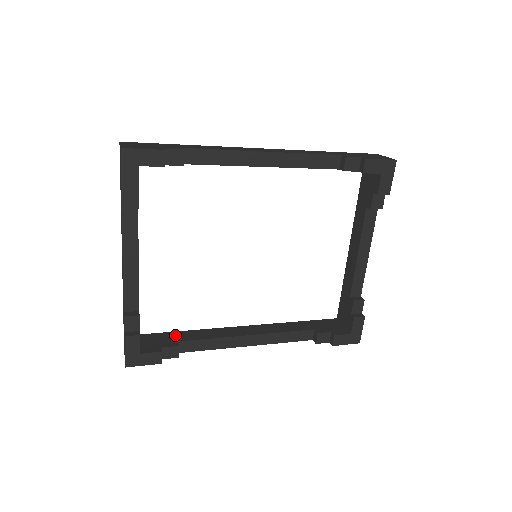
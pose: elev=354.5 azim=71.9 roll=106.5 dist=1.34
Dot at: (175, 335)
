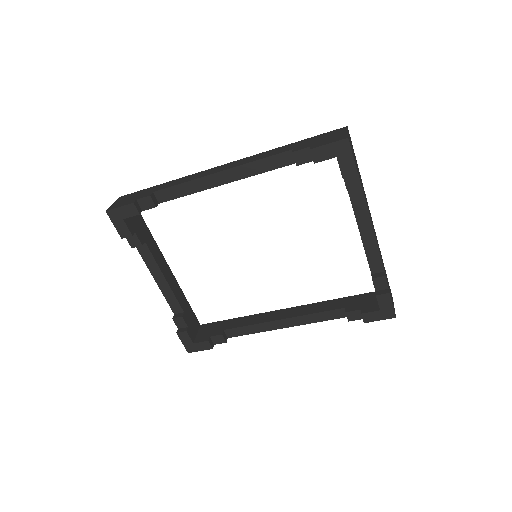
Dot at: (225, 323)
